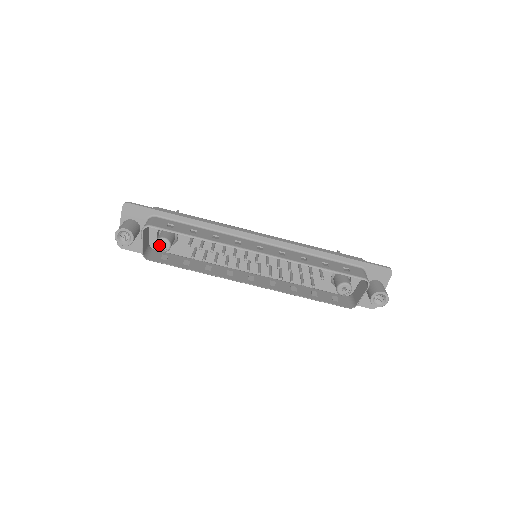
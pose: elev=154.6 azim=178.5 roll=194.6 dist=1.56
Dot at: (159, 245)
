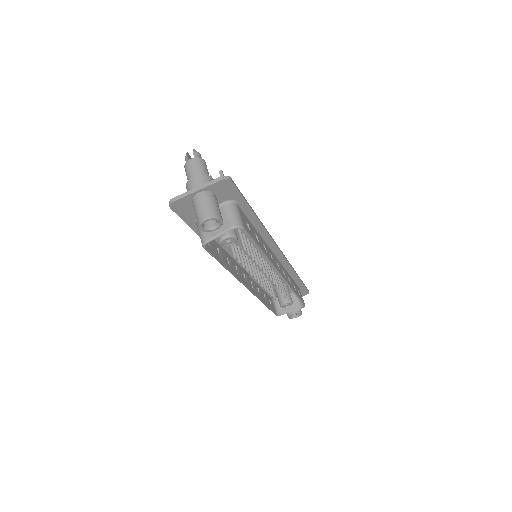
Dot at: (225, 240)
